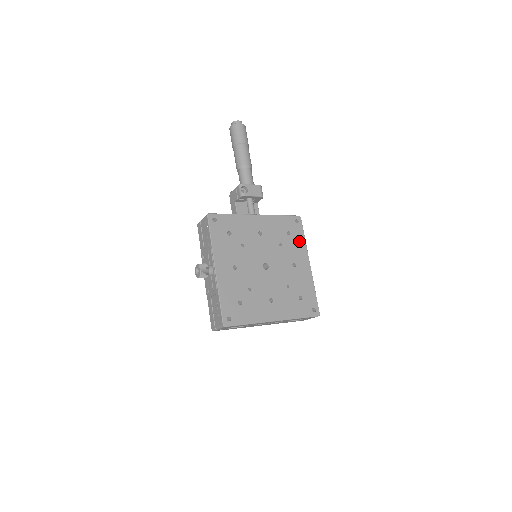
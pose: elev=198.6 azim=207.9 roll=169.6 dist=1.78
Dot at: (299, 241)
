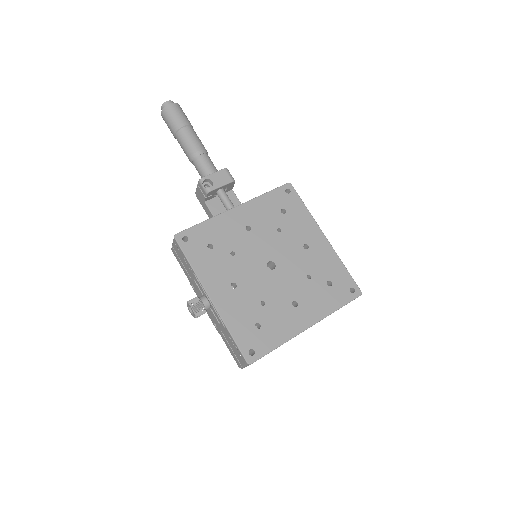
Dot at: (300, 214)
